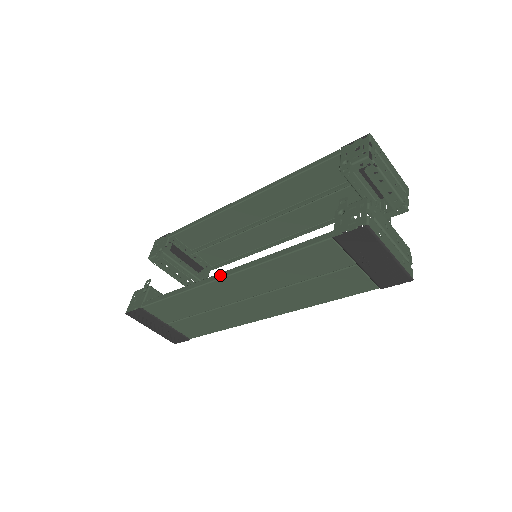
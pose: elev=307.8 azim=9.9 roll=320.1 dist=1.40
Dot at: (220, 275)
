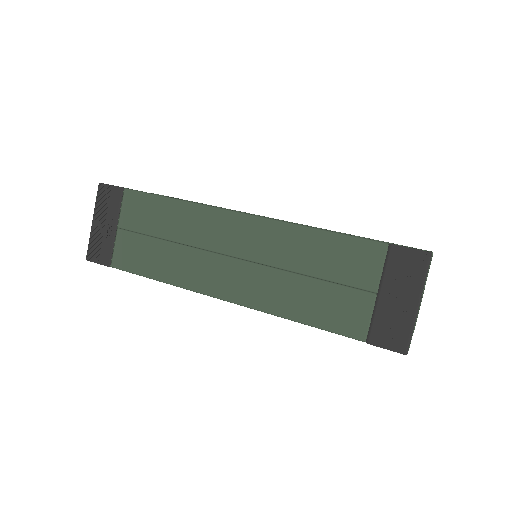
Dot at: occluded
